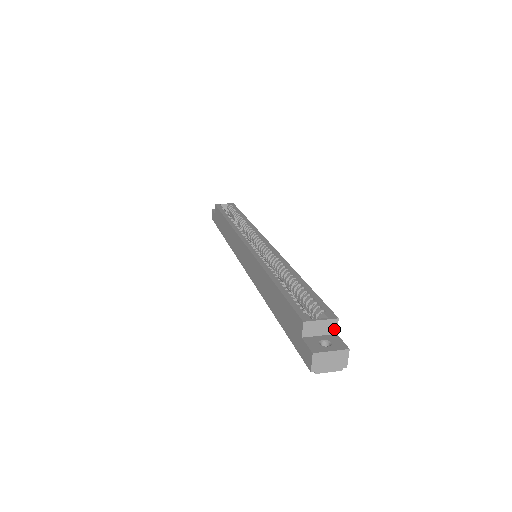
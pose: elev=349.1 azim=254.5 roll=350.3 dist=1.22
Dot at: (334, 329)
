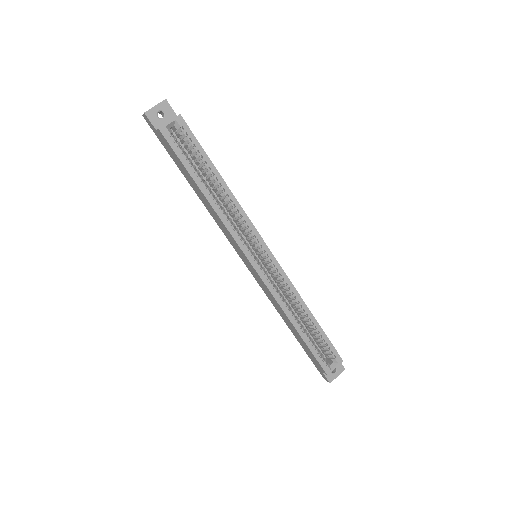
Dot at: occluded
